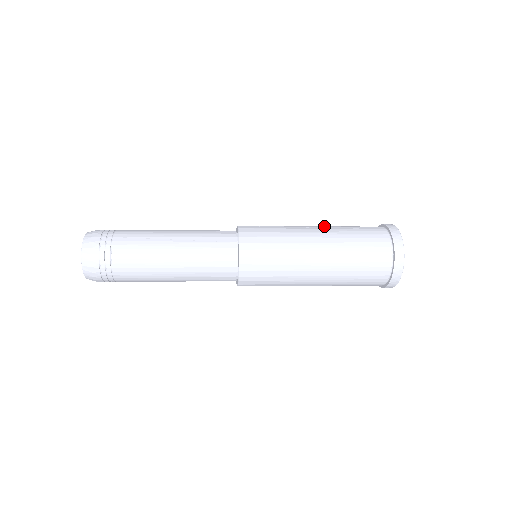
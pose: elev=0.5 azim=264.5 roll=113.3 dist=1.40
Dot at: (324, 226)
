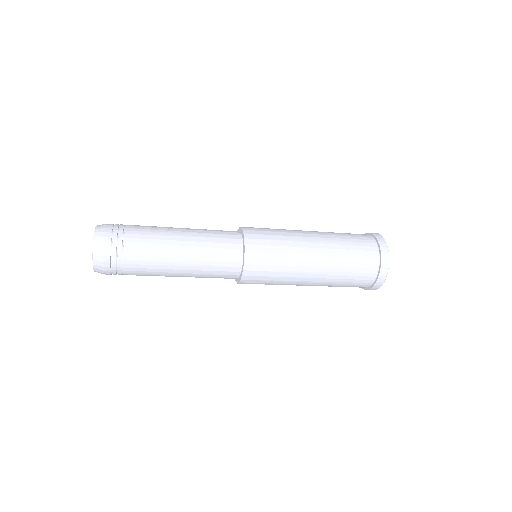
Dot at: occluded
